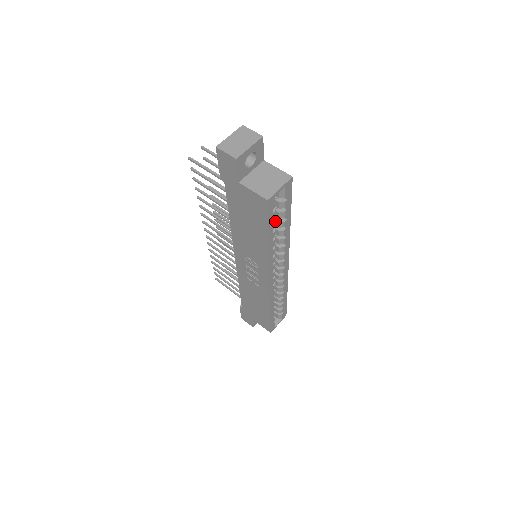
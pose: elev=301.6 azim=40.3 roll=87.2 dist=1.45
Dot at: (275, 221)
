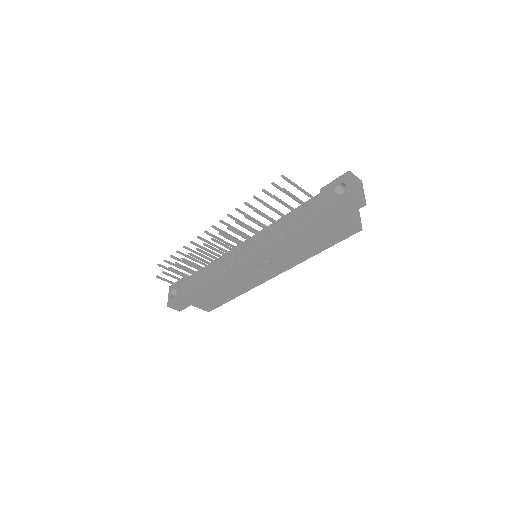
Dot at: occluded
